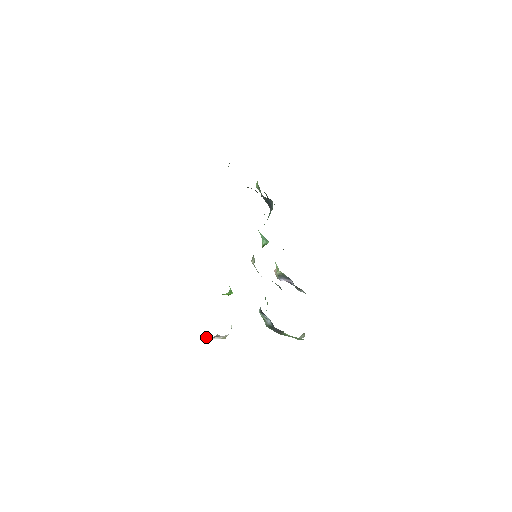
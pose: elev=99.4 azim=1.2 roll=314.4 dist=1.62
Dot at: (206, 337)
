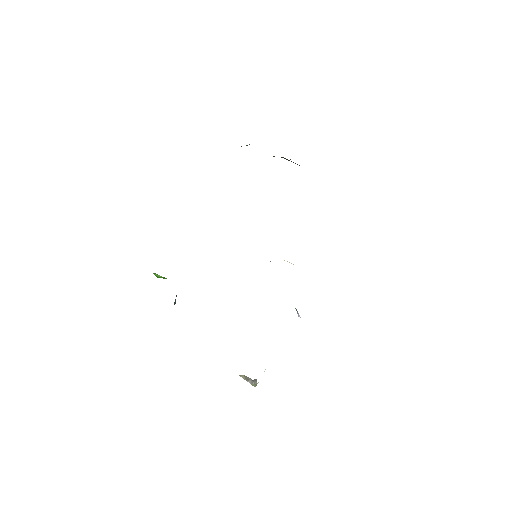
Dot at: (246, 376)
